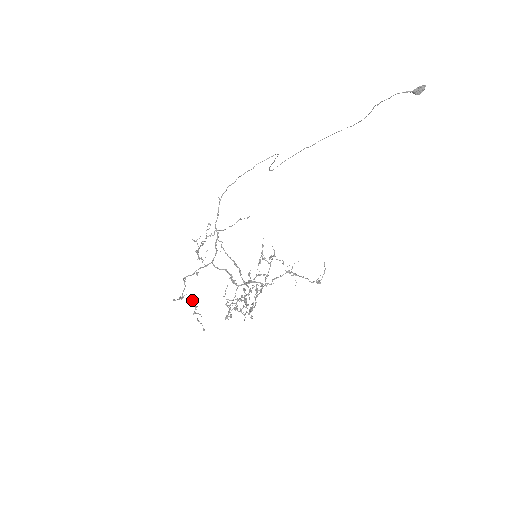
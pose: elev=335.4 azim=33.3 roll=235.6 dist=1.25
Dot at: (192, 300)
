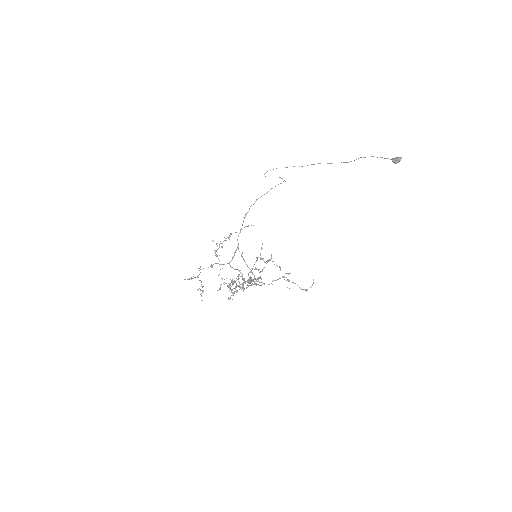
Dot at: (201, 282)
